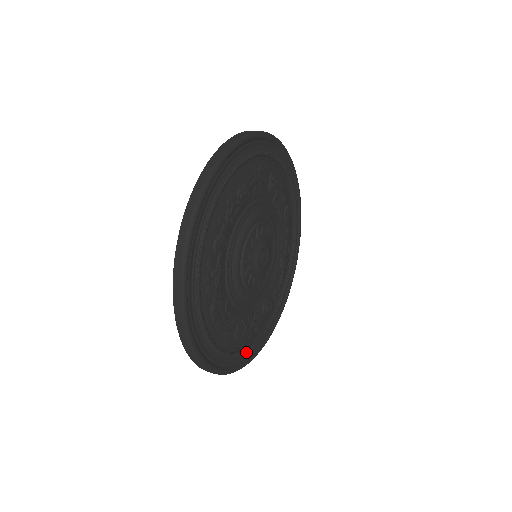
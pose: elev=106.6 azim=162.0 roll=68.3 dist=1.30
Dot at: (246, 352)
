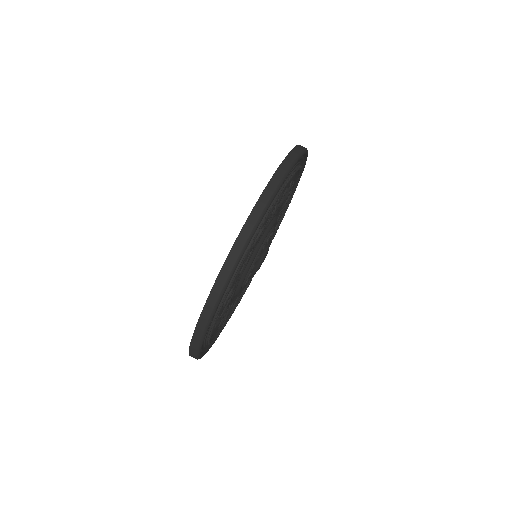
Dot at: (213, 327)
